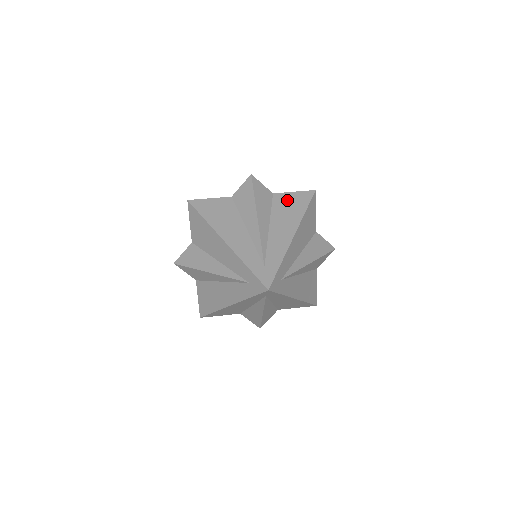
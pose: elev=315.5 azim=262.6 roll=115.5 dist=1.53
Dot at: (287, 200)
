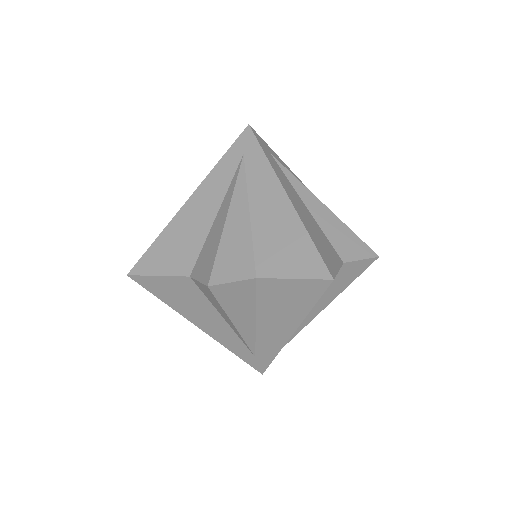
Dot at: occluded
